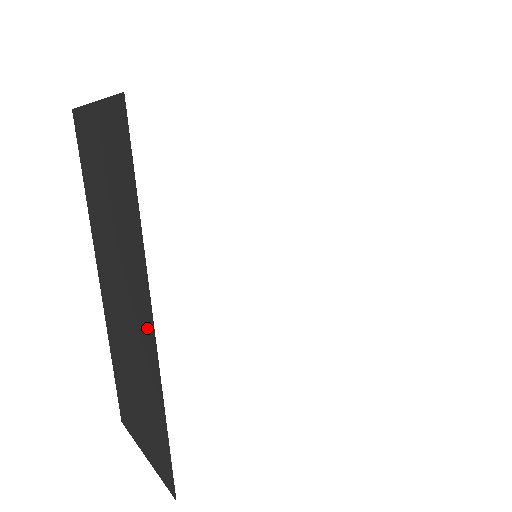
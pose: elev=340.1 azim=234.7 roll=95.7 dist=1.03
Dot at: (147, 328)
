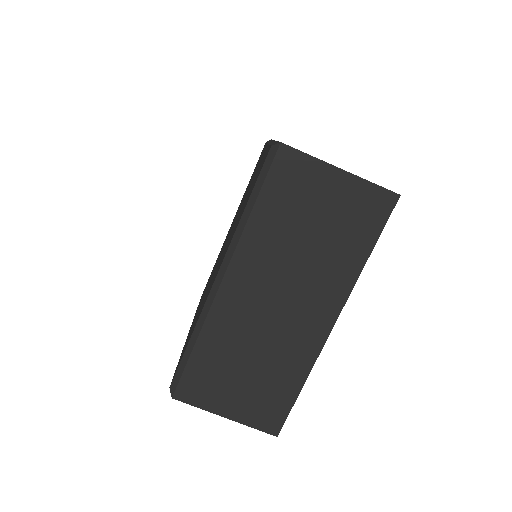
Dot at: (319, 327)
